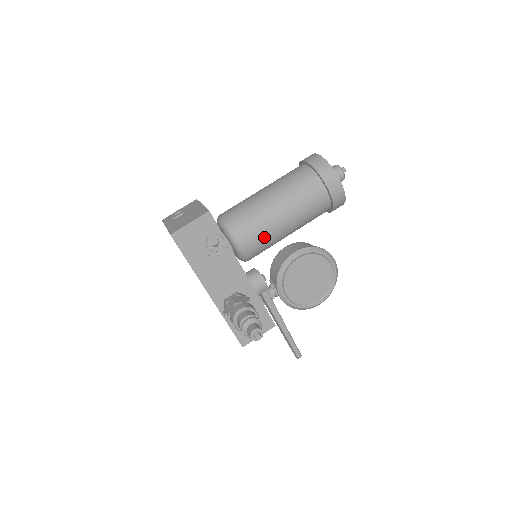
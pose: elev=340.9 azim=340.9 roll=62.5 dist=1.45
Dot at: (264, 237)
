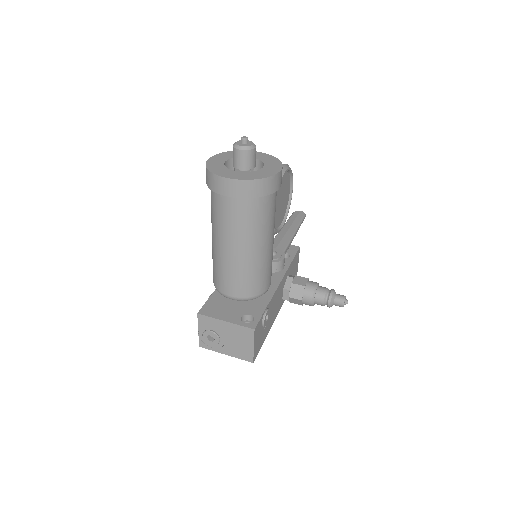
Dot at: occluded
